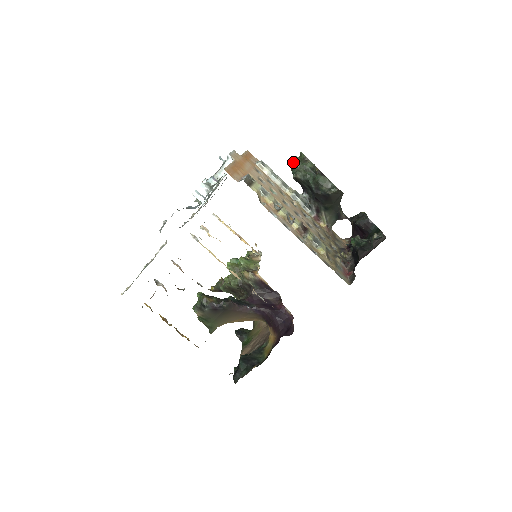
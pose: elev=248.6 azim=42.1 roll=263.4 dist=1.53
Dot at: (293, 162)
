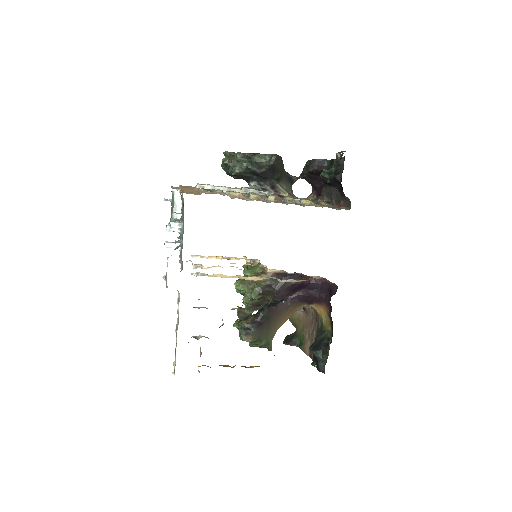
Dot at: (223, 166)
